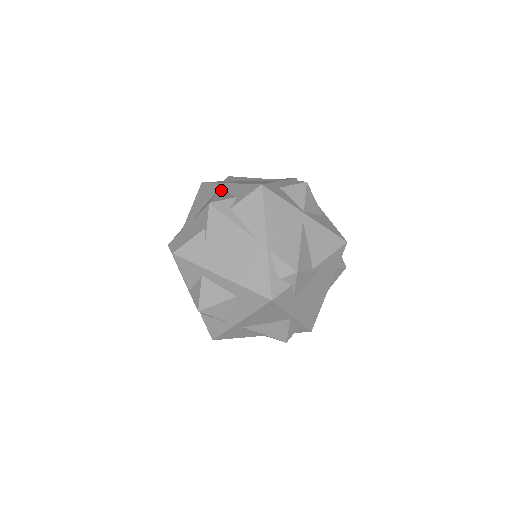
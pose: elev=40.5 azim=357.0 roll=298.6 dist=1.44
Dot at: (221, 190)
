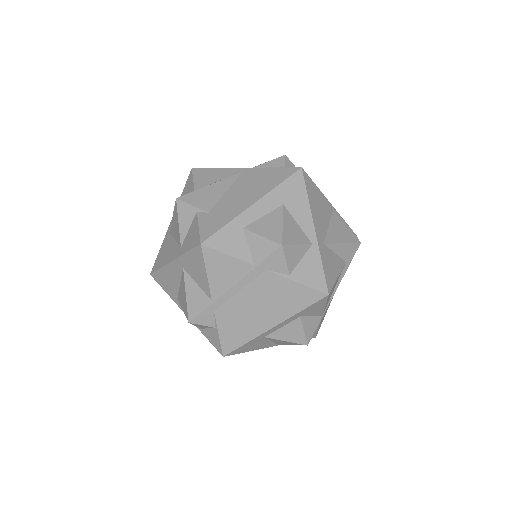
Dot at: occluded
